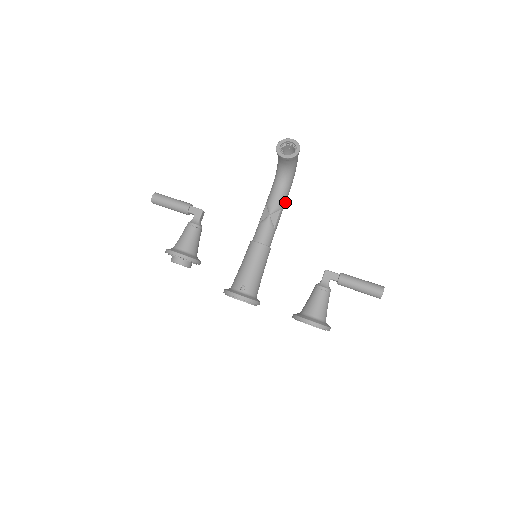
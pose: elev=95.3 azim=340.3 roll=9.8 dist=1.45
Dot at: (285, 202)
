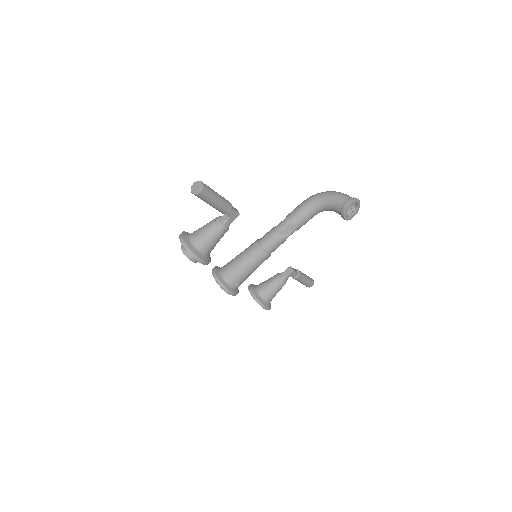
Dot at: occluded
